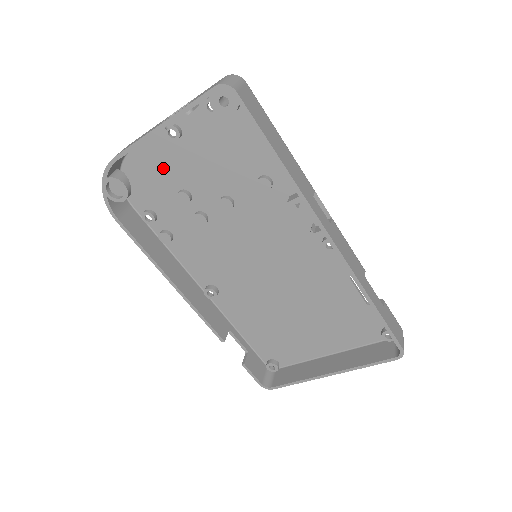
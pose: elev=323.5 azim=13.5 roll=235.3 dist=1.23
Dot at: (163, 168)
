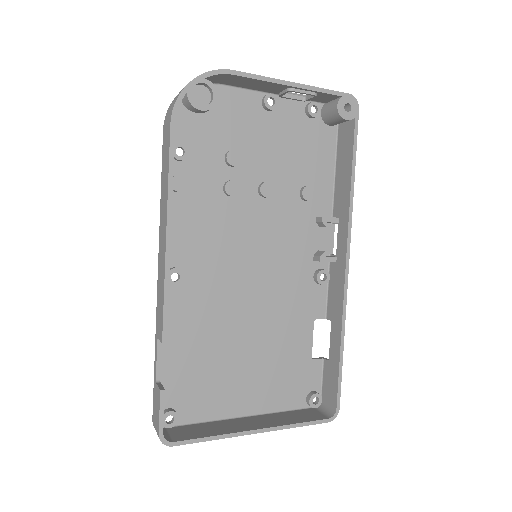
Dot at: (234, 121)
